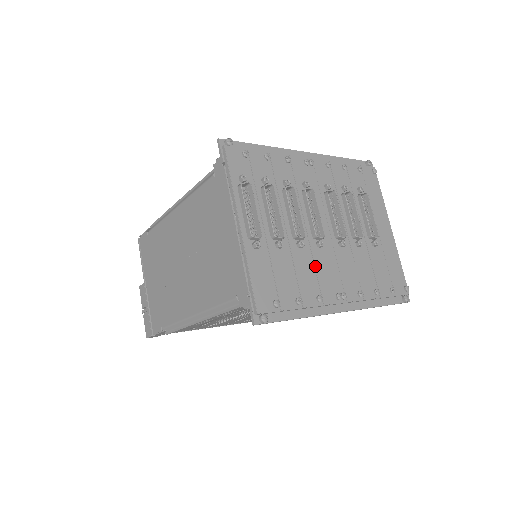
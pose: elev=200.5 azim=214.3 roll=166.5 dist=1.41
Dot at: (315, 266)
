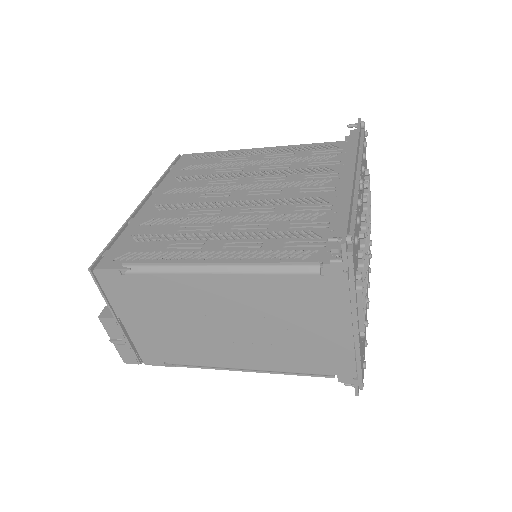
Dot at: occluded
